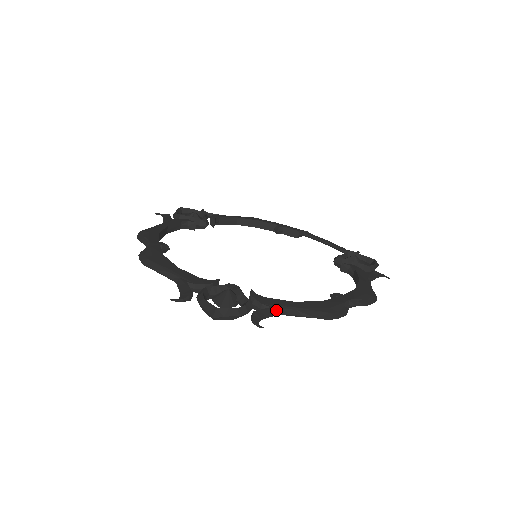
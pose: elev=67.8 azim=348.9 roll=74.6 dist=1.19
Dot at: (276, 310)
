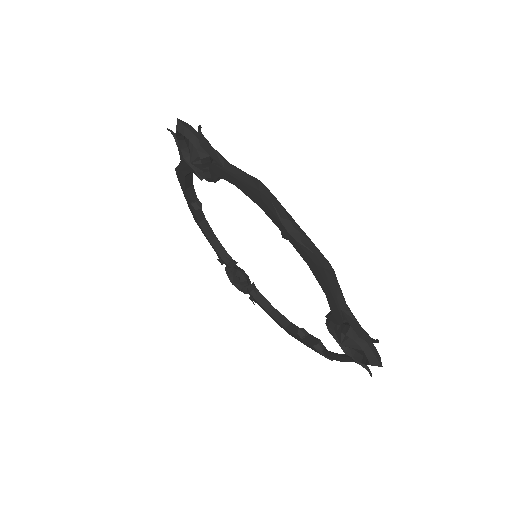
Dot at: (224, 158)
